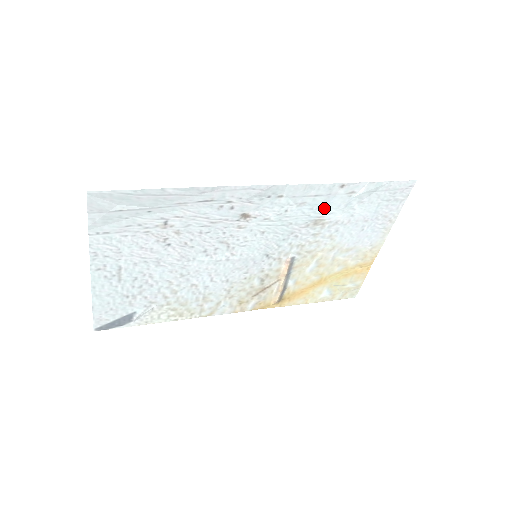
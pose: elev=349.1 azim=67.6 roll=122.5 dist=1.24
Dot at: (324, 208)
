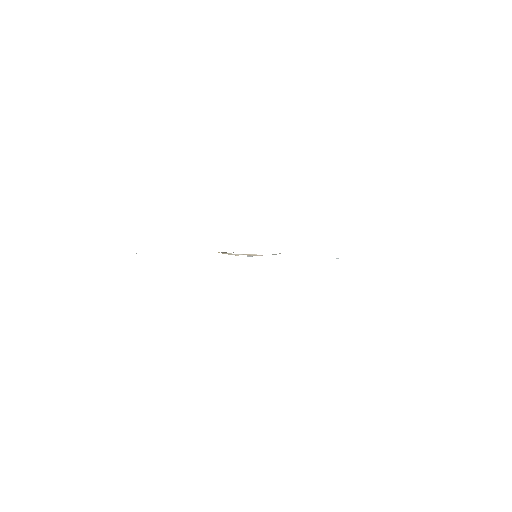
Dot at: occluded
